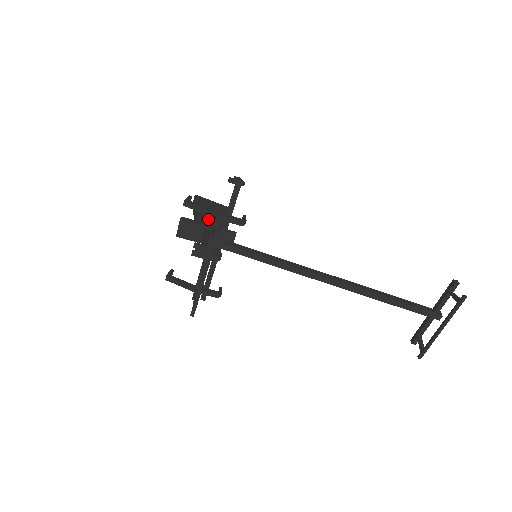
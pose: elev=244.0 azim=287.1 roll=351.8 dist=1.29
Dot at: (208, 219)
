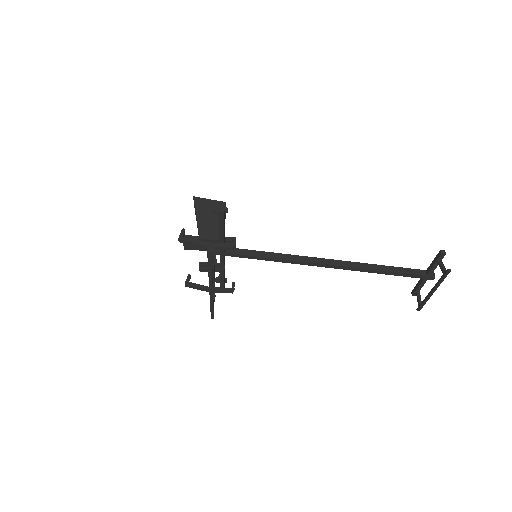
Dot at: (208, 226)
